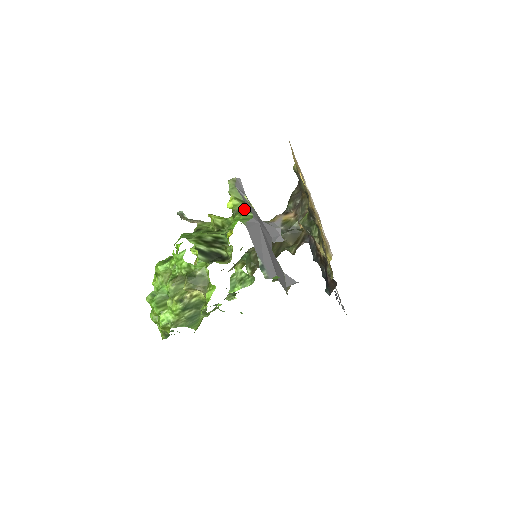
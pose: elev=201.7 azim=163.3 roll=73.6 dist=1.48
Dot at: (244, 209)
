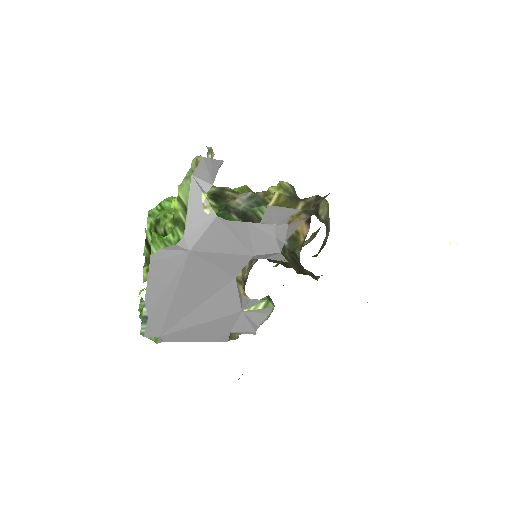
Dot at: (179, 222)
